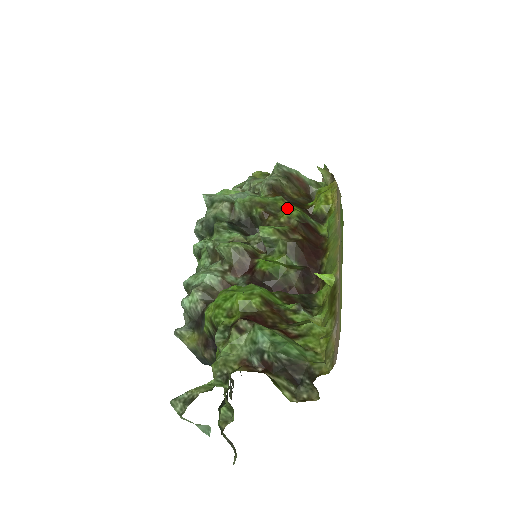
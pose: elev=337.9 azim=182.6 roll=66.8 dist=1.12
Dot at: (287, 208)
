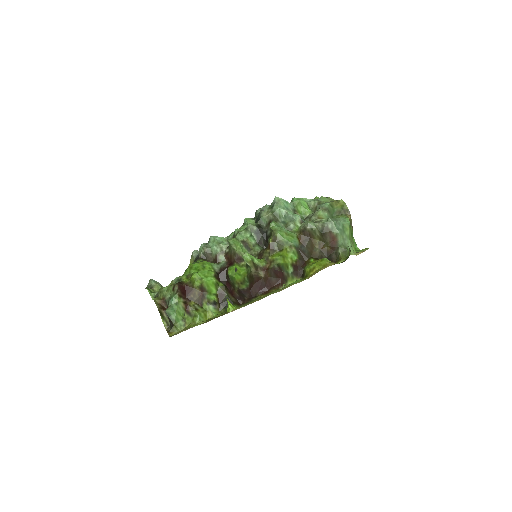
Dot at: (282, 254)
